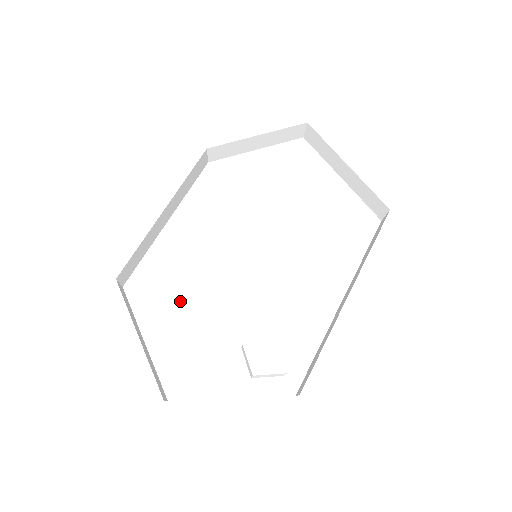
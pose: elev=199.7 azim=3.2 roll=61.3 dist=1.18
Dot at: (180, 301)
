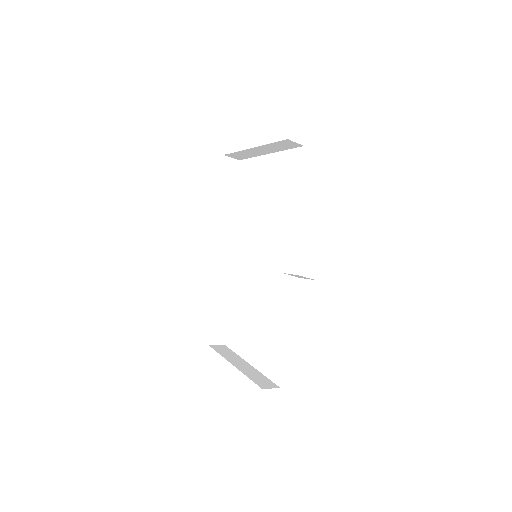
Dot at: (250, 324)
